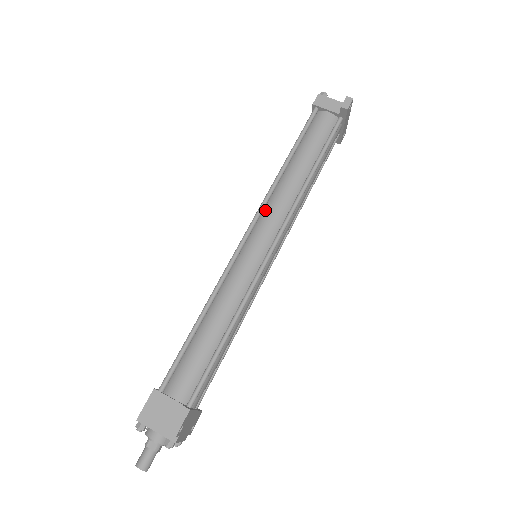
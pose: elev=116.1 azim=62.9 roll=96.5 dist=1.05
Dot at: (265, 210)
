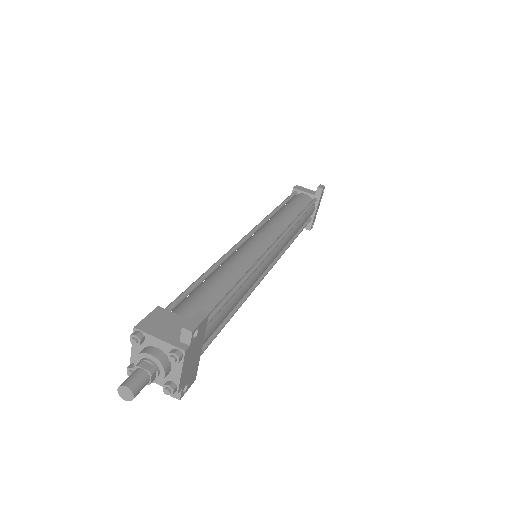
Dot at: (264, 226)
